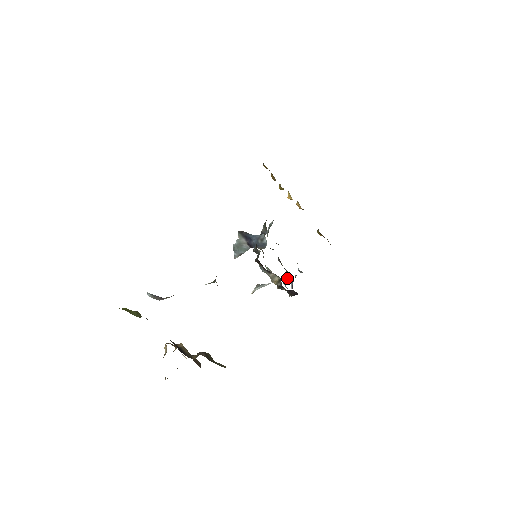
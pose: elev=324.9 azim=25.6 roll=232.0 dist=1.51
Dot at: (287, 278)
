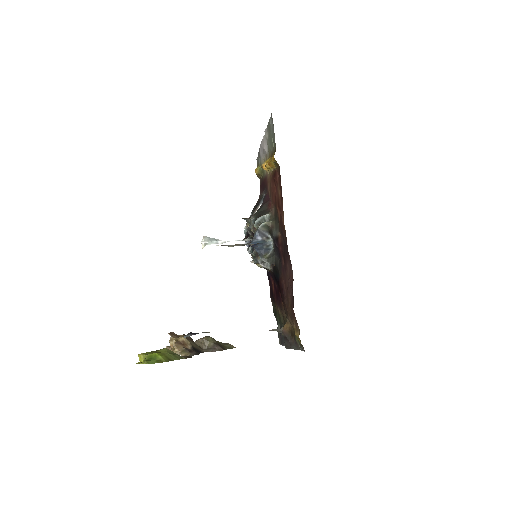
Dot at: occluded
